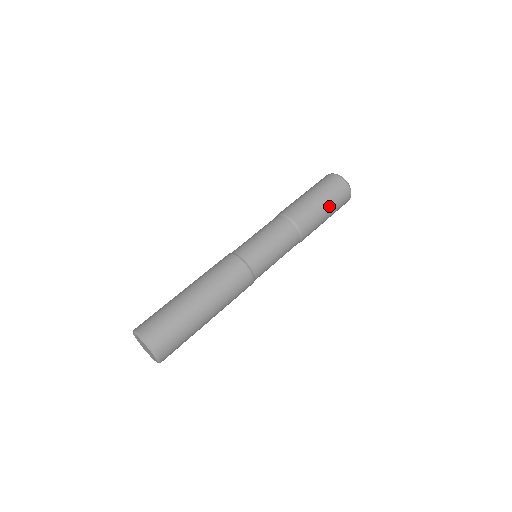
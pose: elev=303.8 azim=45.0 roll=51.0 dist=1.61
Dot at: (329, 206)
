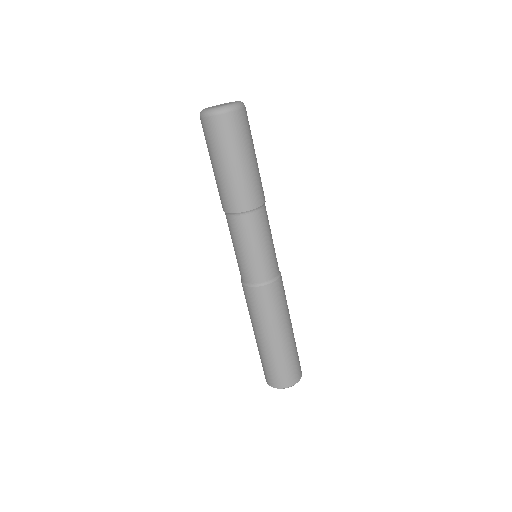
Dot at: (253, 150)
